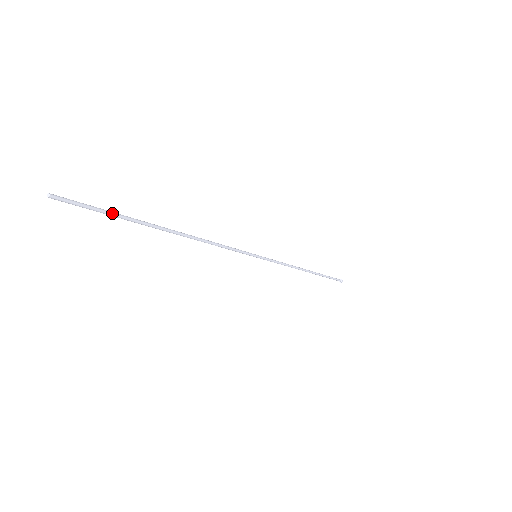
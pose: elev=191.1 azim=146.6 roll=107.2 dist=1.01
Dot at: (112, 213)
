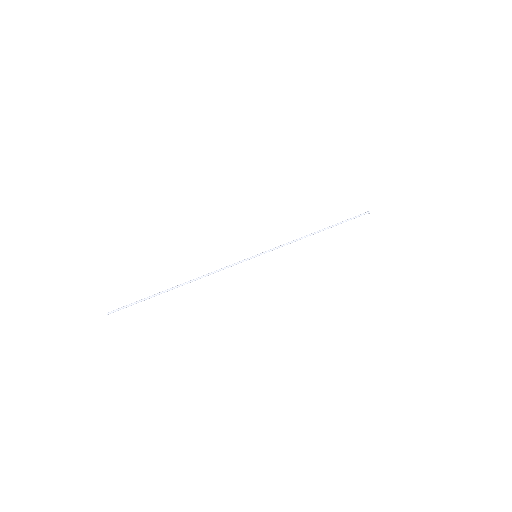
Dot at: occluded
